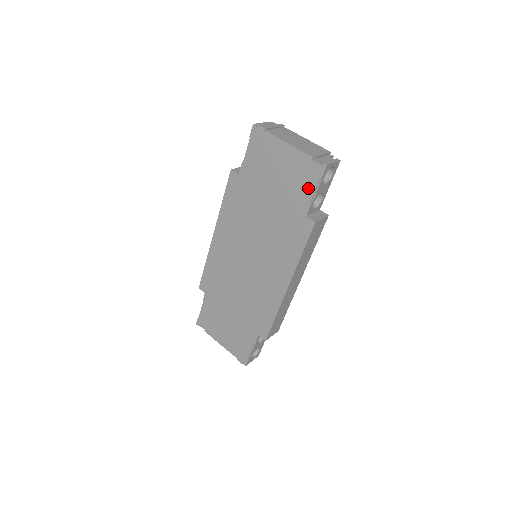
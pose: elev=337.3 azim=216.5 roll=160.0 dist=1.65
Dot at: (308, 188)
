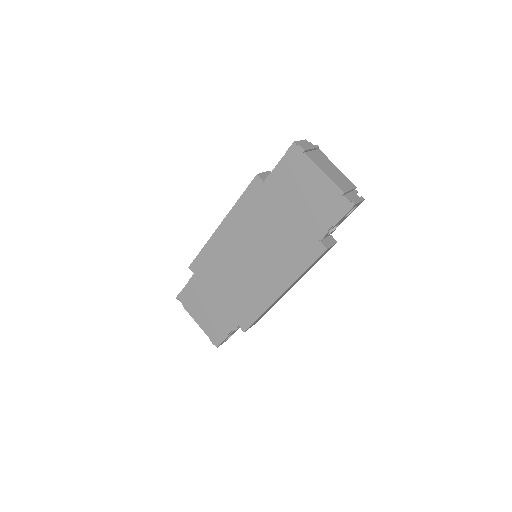
Dot at: (330, 218)
